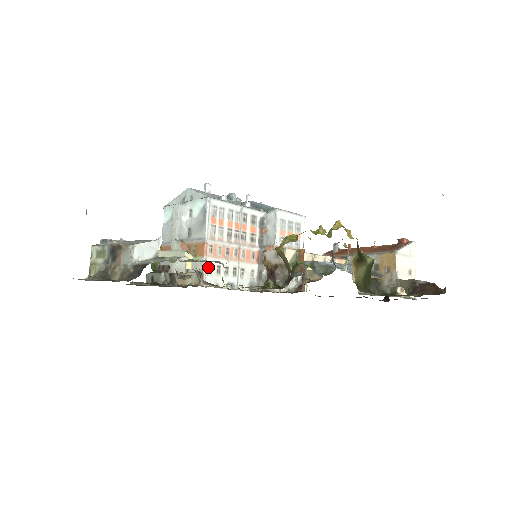
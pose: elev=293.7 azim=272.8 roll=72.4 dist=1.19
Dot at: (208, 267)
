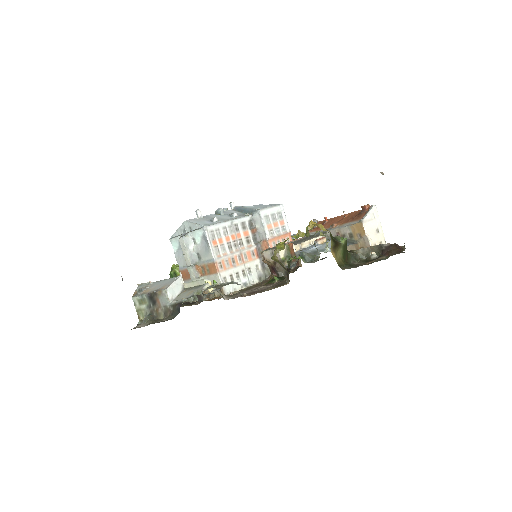
Dot at: (223, 280)
